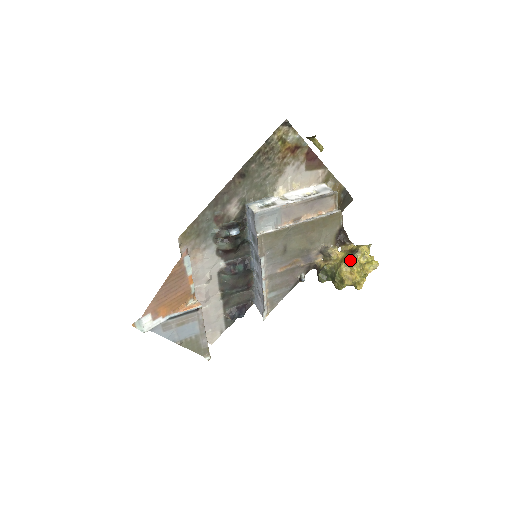
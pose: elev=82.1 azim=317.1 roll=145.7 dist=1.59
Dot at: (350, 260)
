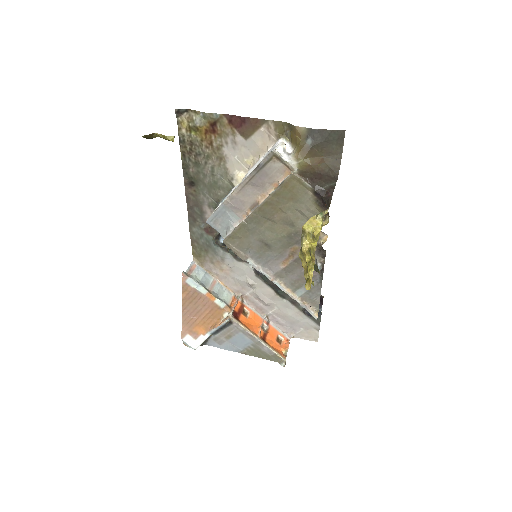
Dot at: occluded
